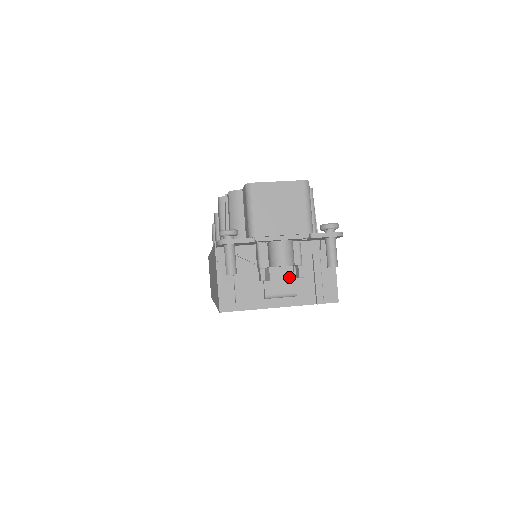
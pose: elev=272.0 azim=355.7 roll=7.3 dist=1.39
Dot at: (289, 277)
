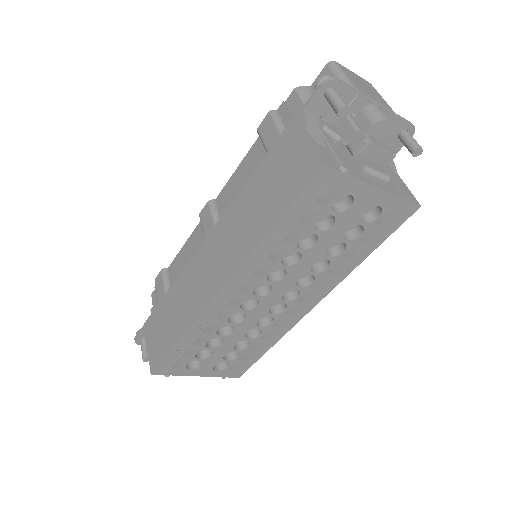
Dot at: (386, 148)
